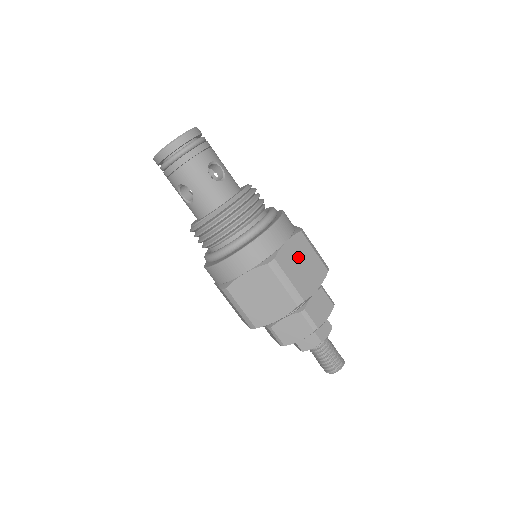
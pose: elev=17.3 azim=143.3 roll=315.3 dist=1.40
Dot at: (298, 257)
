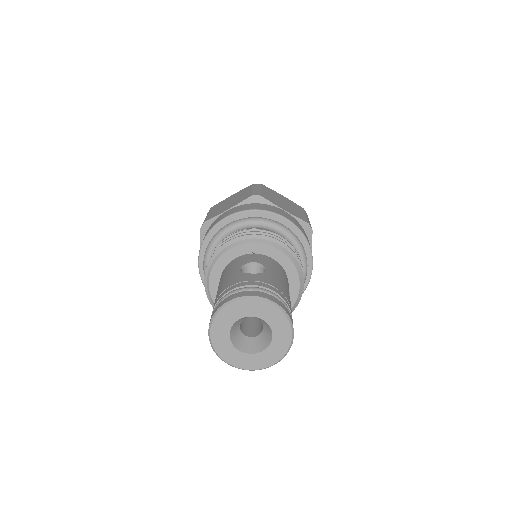
Dot at: occluded
